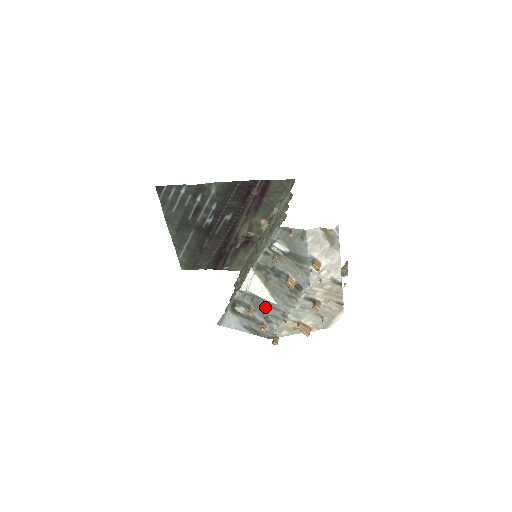
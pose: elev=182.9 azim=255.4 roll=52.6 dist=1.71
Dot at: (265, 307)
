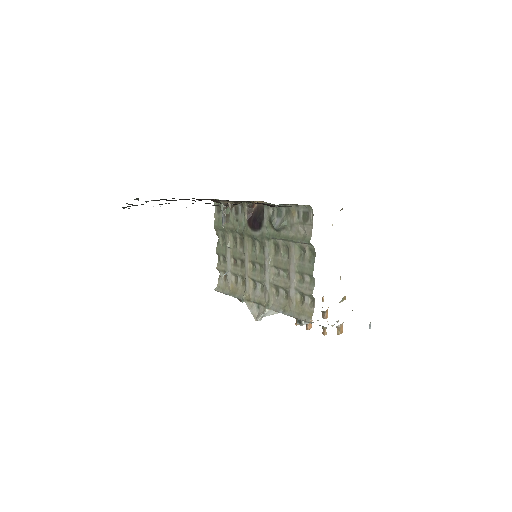
Dot at: occluded
